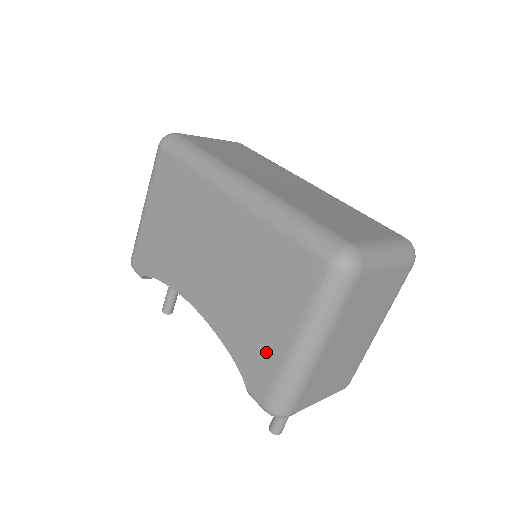
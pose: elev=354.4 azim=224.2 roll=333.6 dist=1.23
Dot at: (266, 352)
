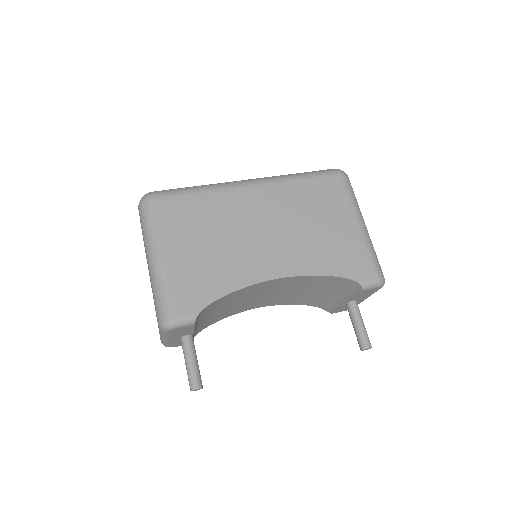
Dot at: (350, 246)
